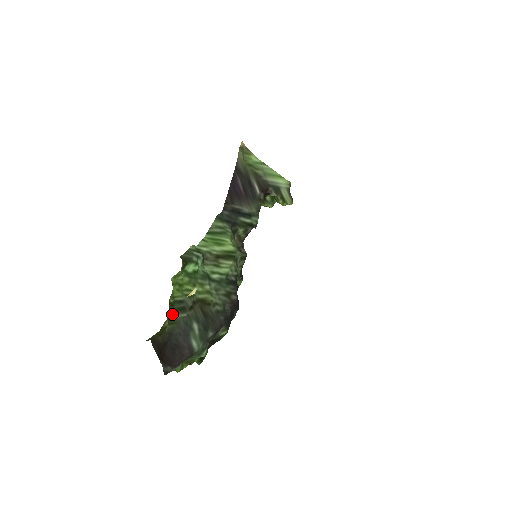
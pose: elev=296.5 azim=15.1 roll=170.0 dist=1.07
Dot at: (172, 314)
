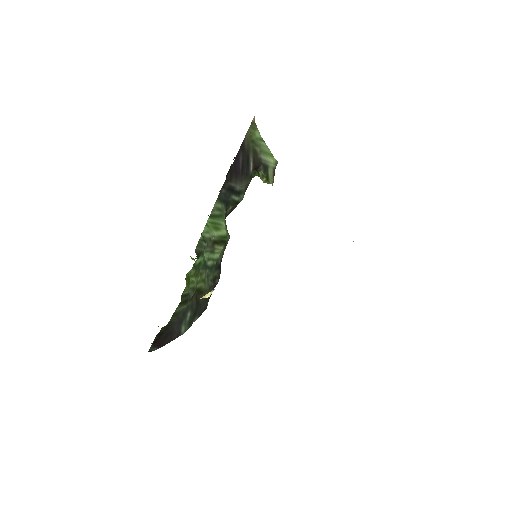
Dot at: (177, 307)
